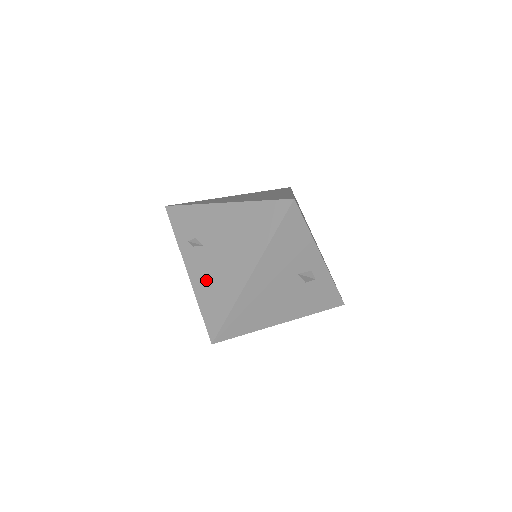
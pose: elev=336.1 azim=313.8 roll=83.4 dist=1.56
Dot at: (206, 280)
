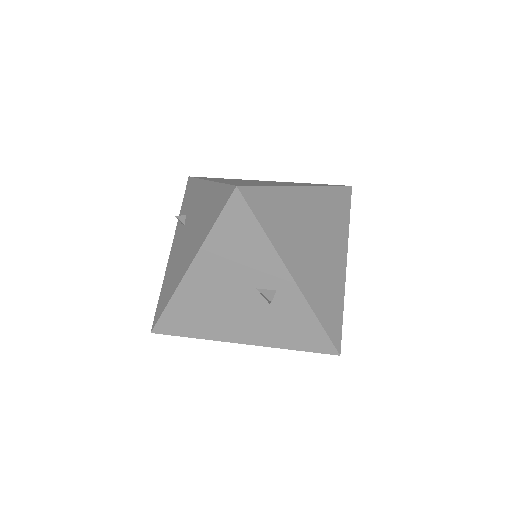
Dot at: (173, 263)
